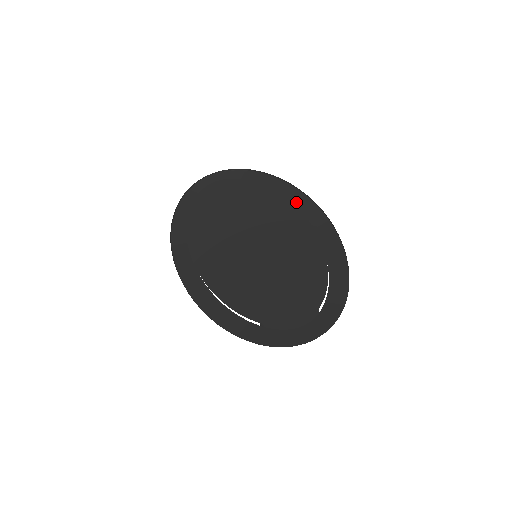
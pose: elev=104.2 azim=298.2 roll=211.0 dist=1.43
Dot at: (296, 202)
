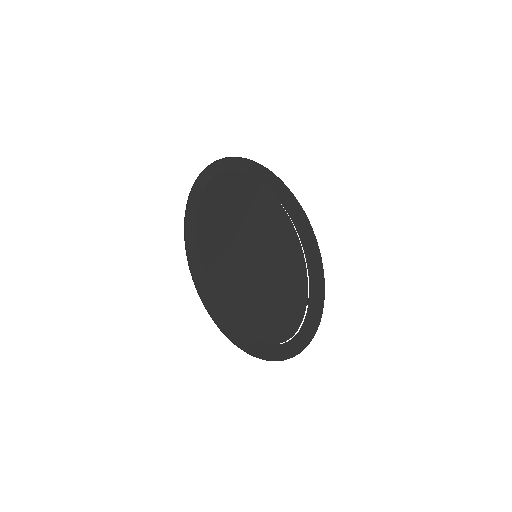
Dot at: (290, 209)
